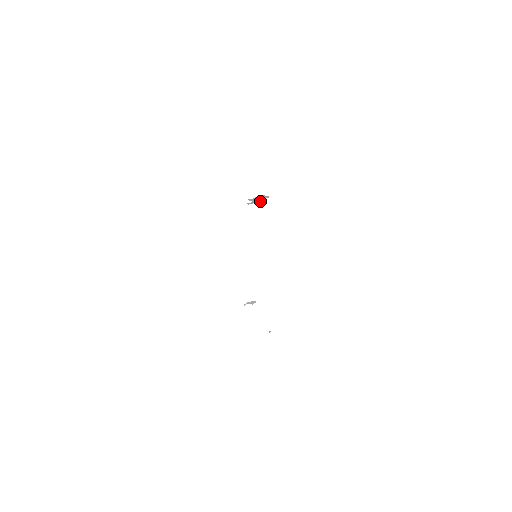
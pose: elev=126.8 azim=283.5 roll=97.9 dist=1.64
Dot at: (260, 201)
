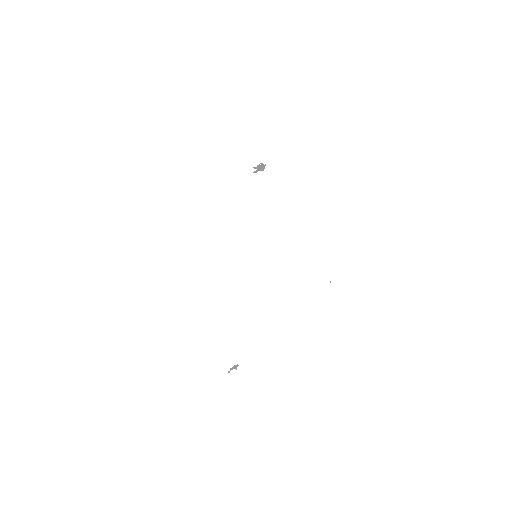
Dot at: (261, 170)
